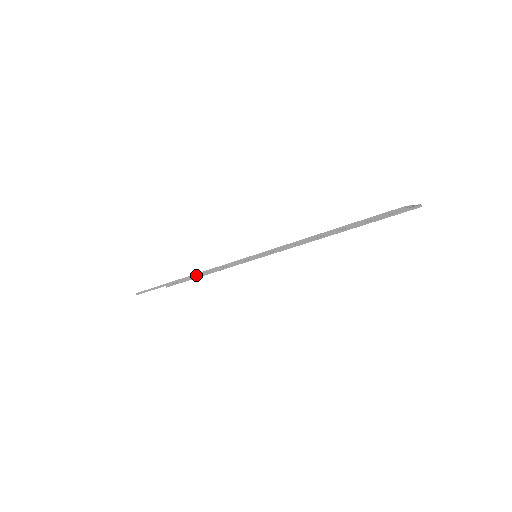
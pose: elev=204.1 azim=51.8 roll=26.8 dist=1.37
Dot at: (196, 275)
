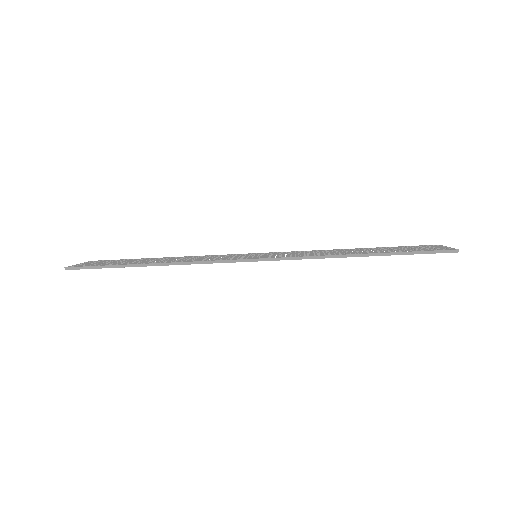
Dot at: (178, 264)
